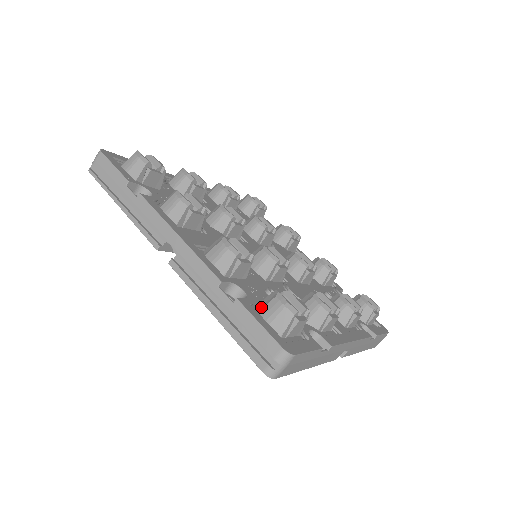
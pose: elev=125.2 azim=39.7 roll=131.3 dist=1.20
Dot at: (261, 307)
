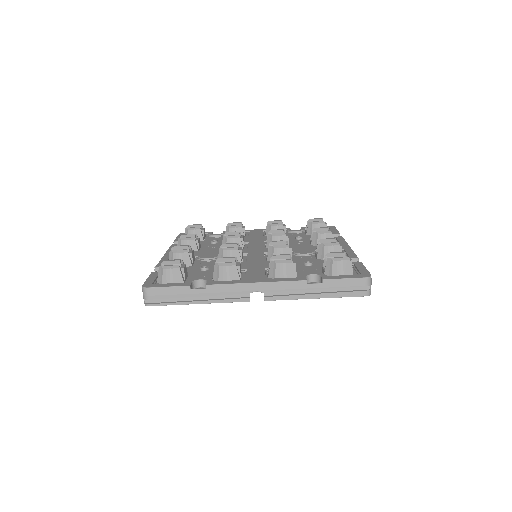
Dot at: (330, 272)
